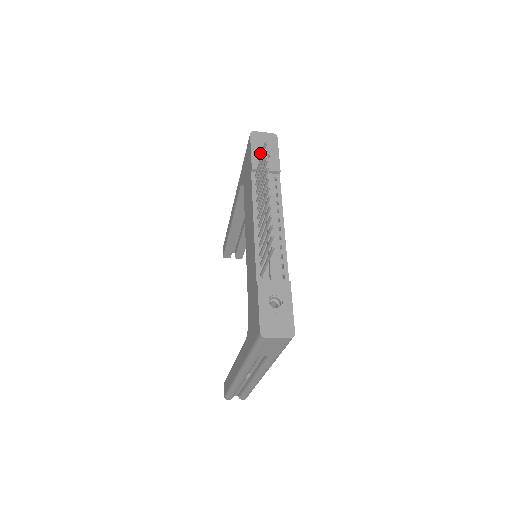
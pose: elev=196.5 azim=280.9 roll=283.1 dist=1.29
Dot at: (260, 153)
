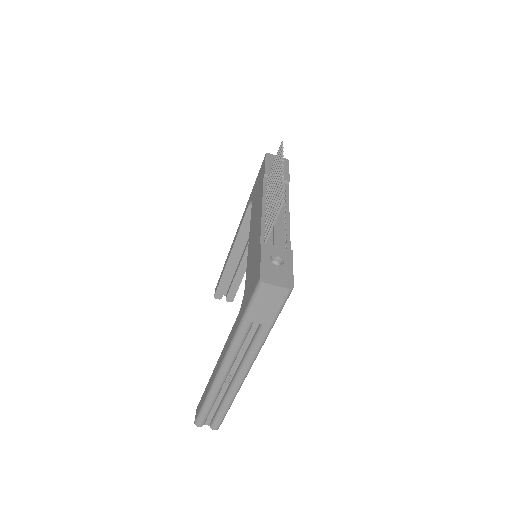
Dot at: occluded
